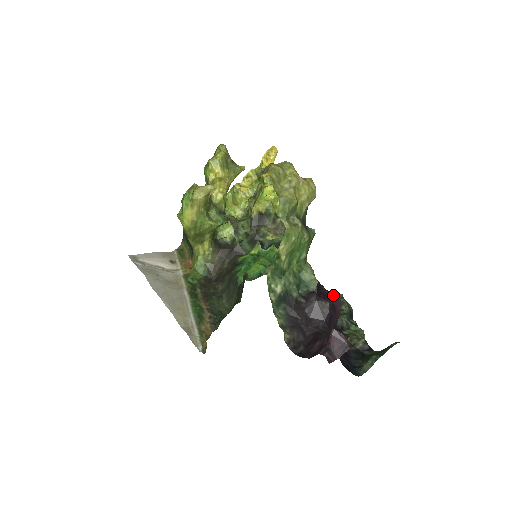
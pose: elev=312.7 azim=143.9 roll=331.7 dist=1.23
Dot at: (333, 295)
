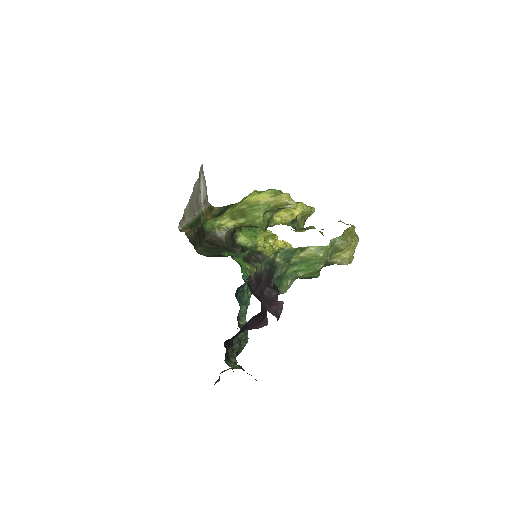
Dot at: occluded
